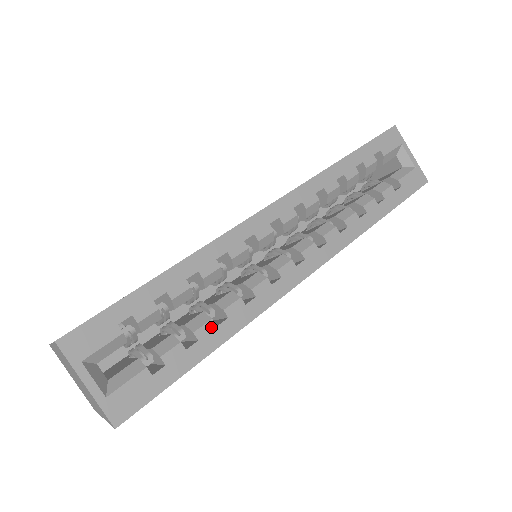
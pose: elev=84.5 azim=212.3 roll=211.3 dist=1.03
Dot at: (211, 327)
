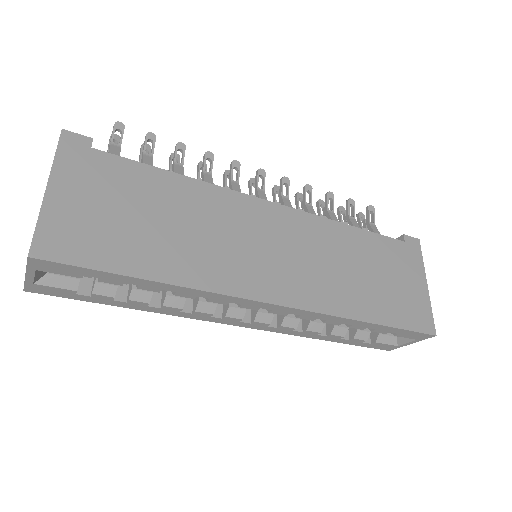
Dot at: (143, 304)
